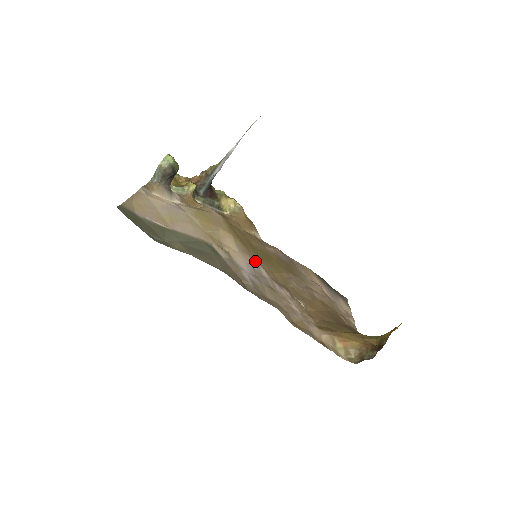
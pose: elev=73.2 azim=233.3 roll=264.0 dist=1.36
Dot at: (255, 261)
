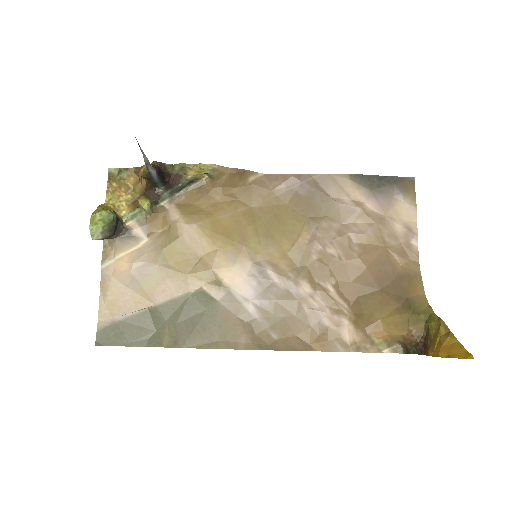
Dot at: (258, 260)
